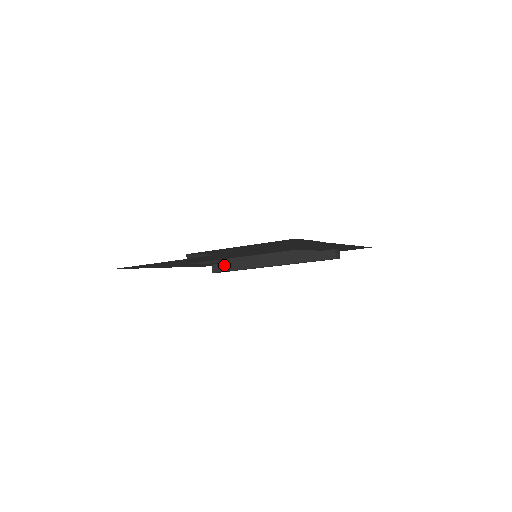
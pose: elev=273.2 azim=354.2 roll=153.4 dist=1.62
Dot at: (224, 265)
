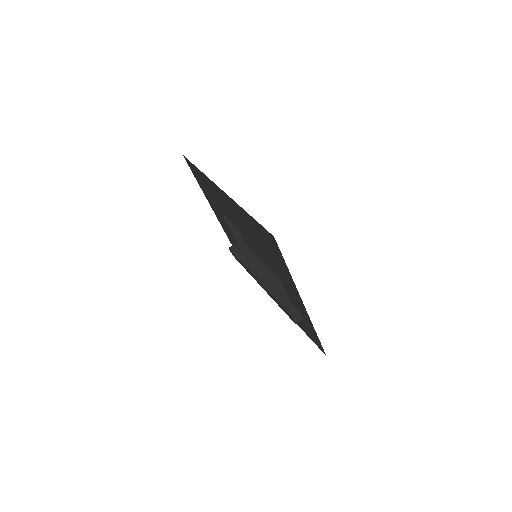
Dot at: (239, 251)
